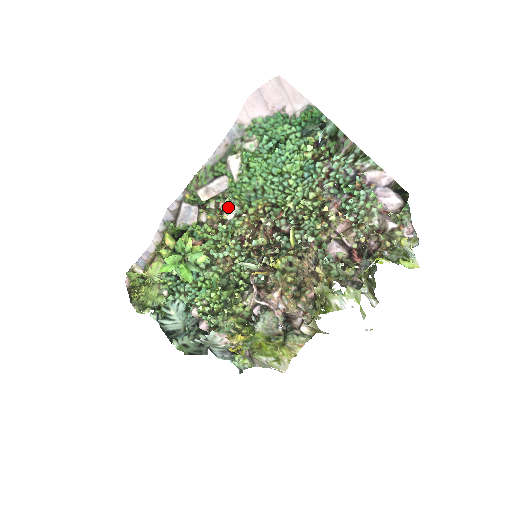
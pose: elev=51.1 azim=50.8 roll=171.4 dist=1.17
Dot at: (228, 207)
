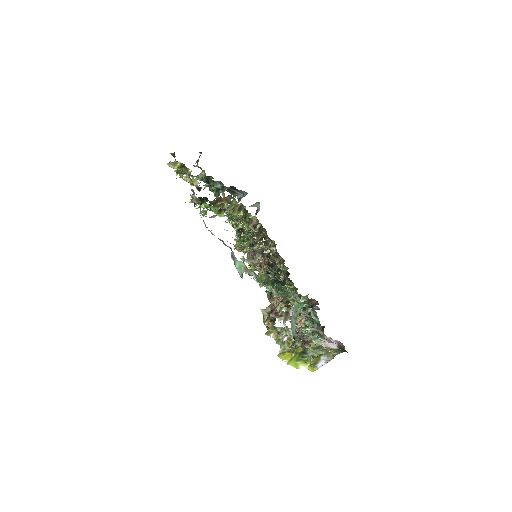
Dot at: (243, 228)
